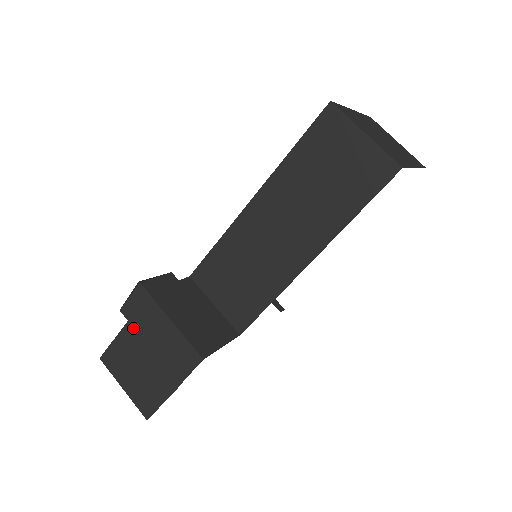
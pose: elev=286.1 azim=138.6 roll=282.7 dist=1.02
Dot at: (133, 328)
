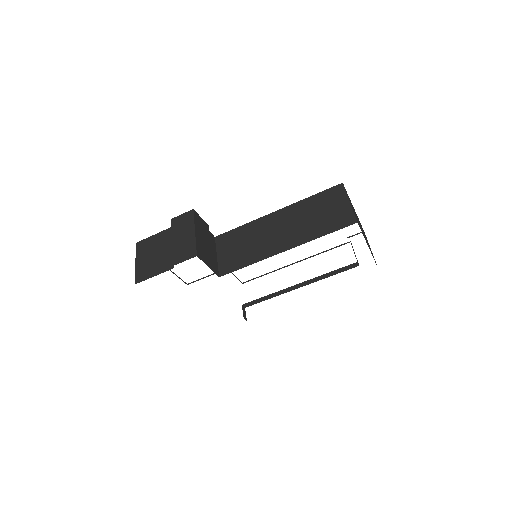
Dot at: (170, 232)
